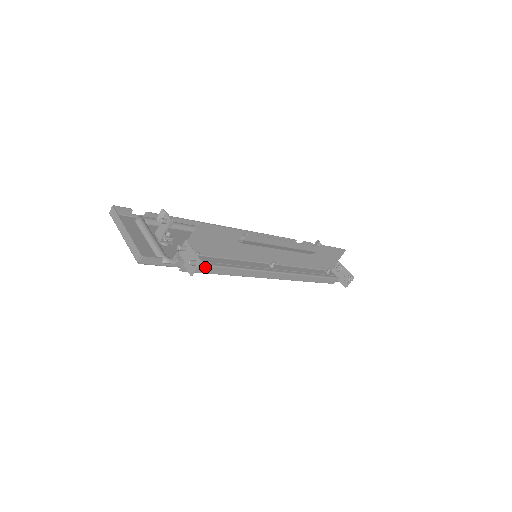
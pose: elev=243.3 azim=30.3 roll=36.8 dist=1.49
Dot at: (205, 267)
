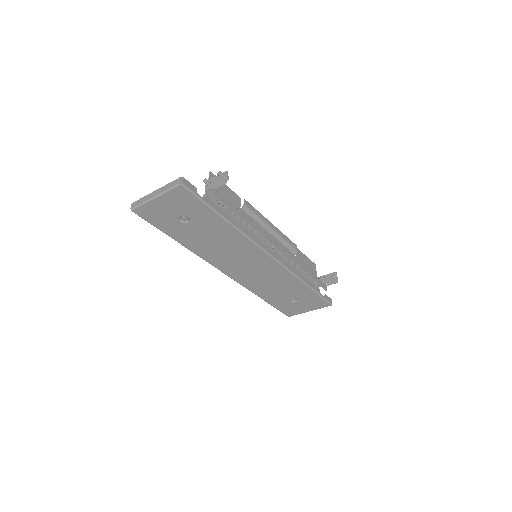
Dot at: (229, 204)
